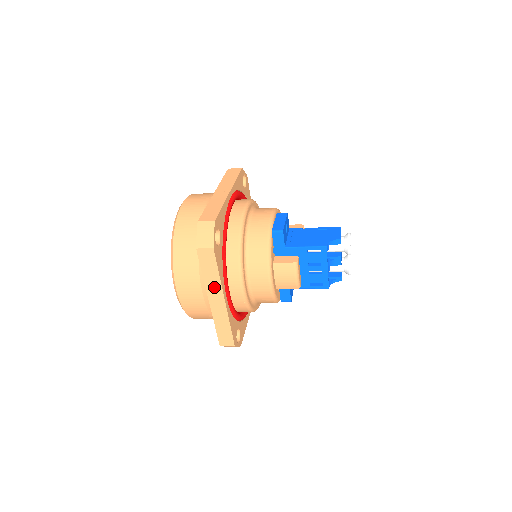
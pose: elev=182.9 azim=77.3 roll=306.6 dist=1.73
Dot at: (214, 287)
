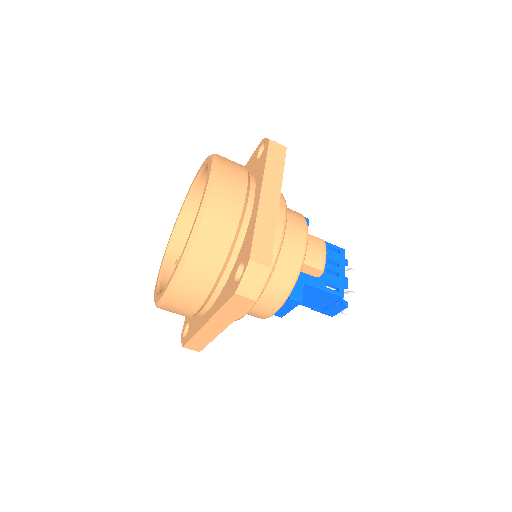
Dot at: (273, 182)
